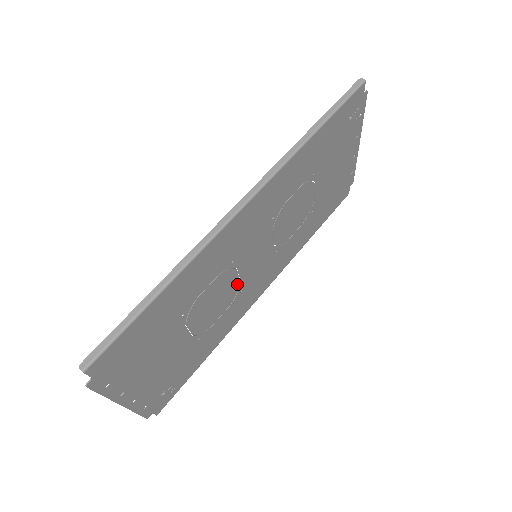
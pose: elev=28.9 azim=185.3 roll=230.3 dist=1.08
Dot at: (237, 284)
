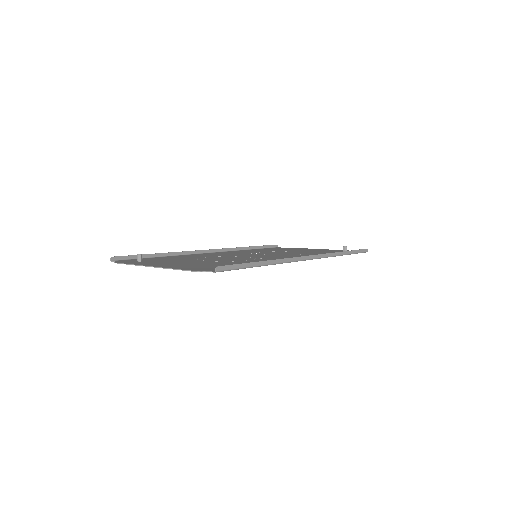
Dot at: occluded
